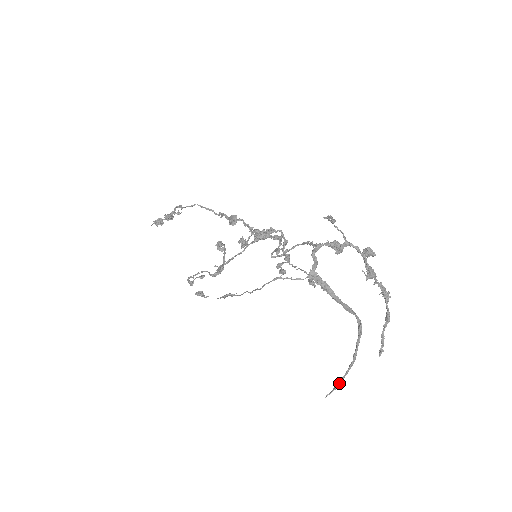
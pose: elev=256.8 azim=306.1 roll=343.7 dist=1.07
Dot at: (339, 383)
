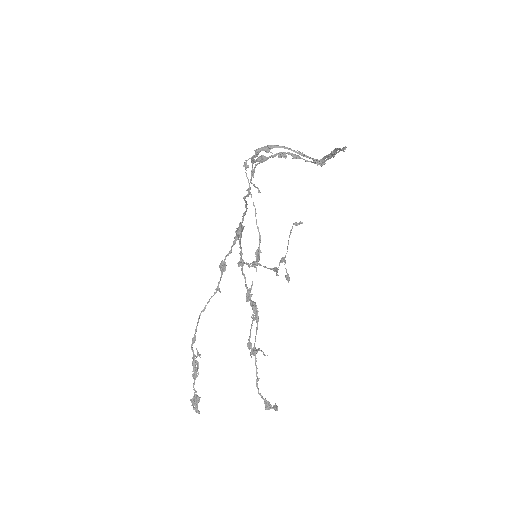
Dot at: (341, 149)
